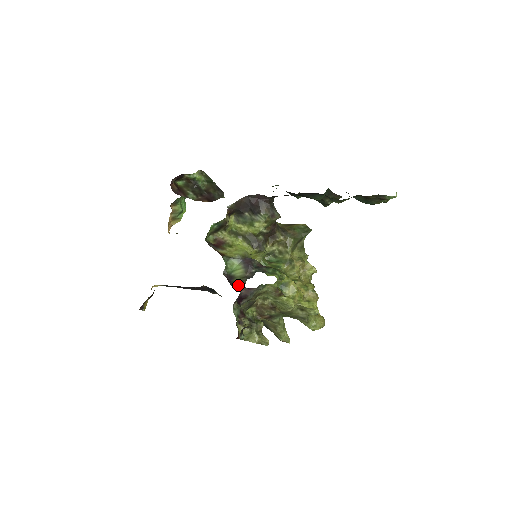
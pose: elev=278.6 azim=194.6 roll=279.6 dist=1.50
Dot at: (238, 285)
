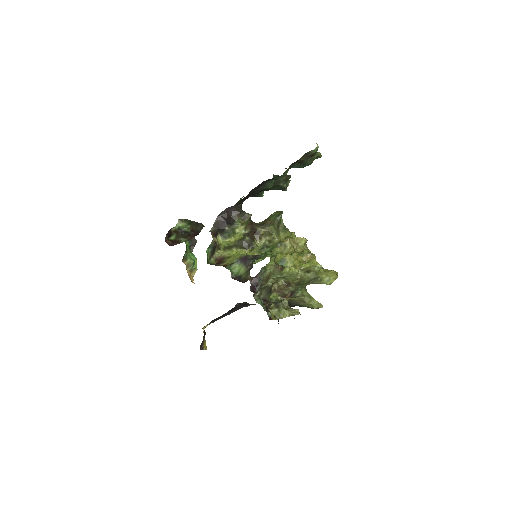
Dot at: (246, 279)
